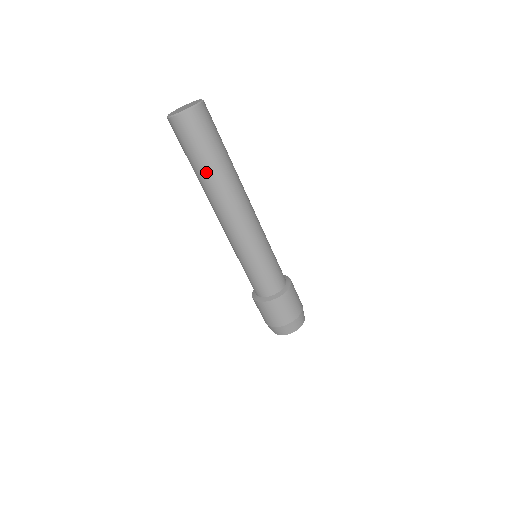
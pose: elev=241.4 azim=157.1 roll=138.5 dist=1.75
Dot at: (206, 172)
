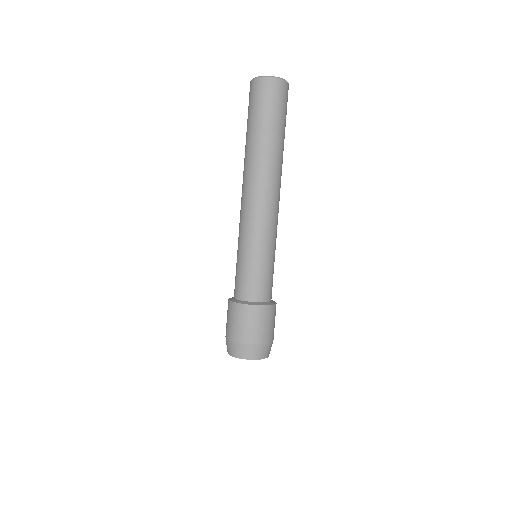
Dot at: (277, 141)
